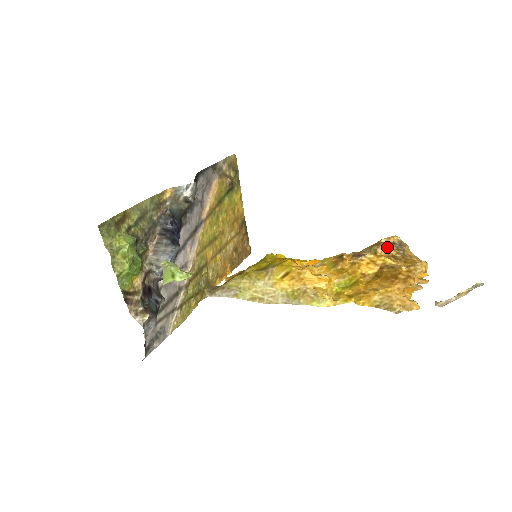
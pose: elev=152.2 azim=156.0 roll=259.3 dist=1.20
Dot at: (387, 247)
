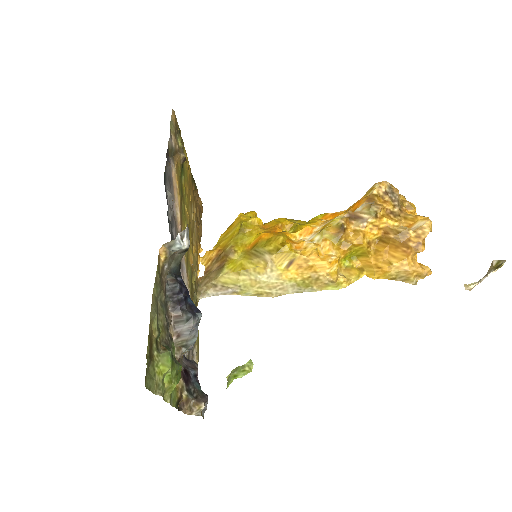
Dot at: (382, 201)
